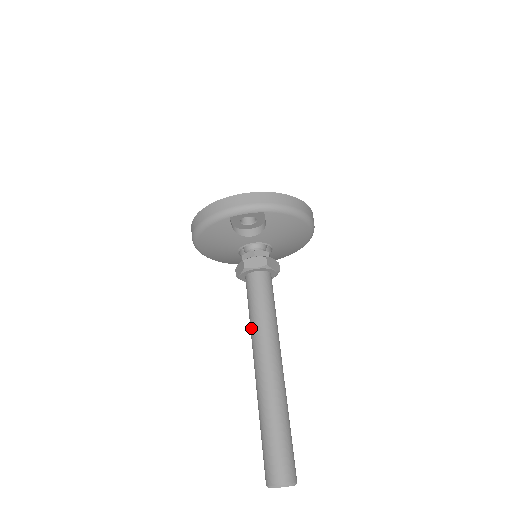
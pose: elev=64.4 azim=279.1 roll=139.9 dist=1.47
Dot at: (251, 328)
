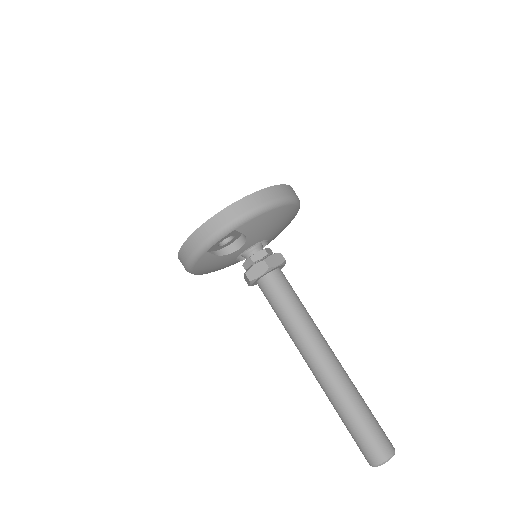
Dot at: (287, 332)
